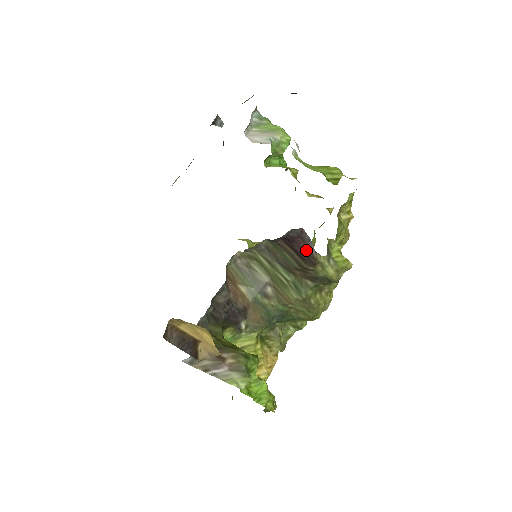
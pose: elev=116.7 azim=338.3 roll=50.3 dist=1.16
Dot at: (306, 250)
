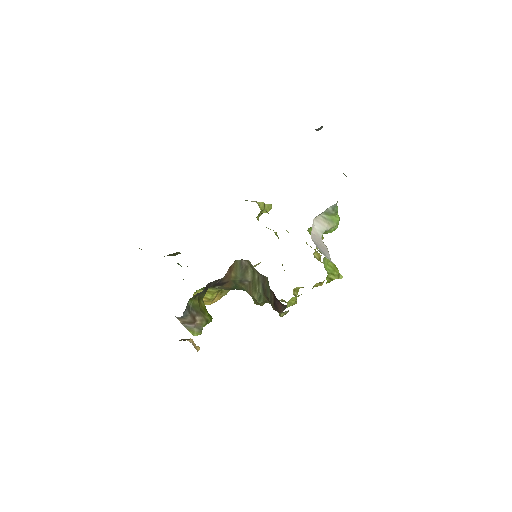
Dot at: (279, 307)
